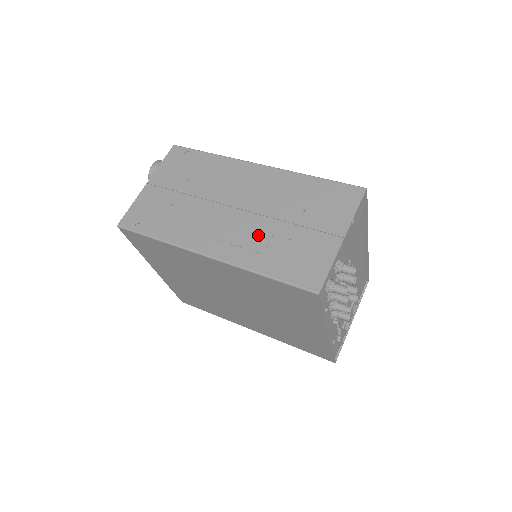
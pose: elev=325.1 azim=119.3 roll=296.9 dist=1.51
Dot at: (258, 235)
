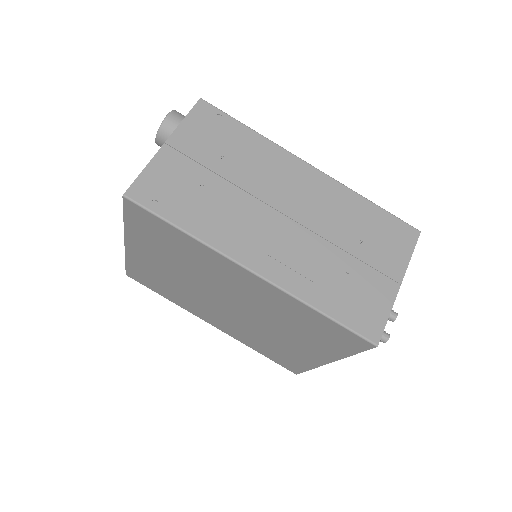
Dot at: (312, 258)
